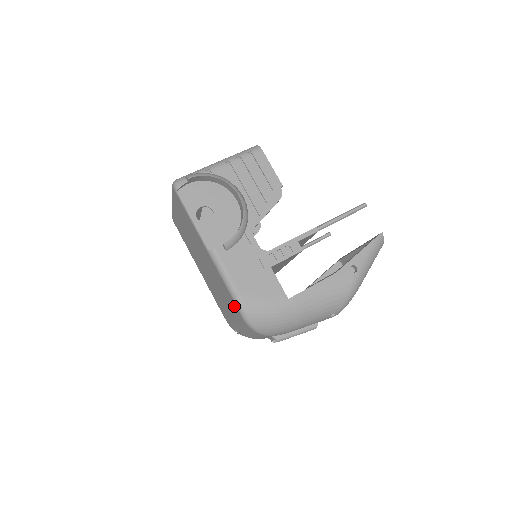
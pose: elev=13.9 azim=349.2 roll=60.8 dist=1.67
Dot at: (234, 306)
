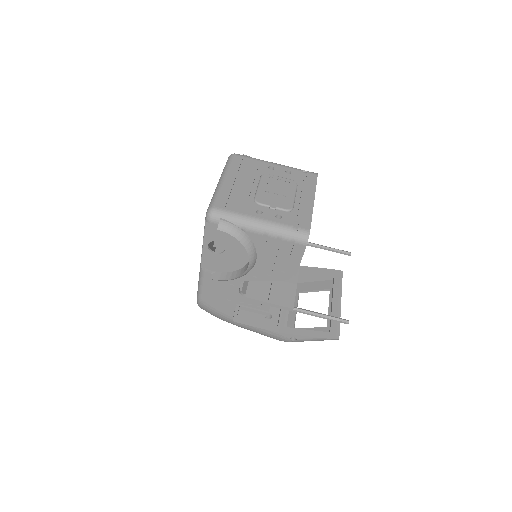
Dot at: occluded
